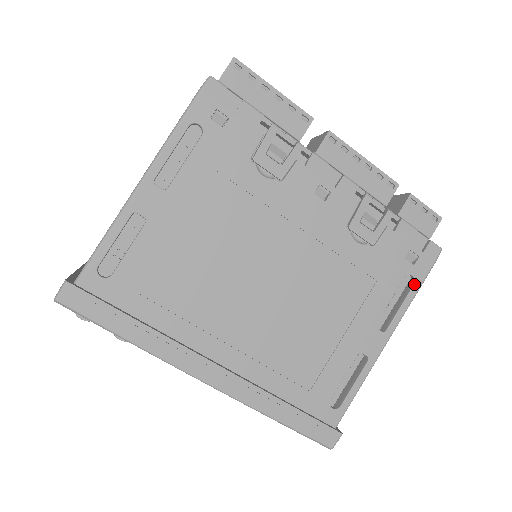
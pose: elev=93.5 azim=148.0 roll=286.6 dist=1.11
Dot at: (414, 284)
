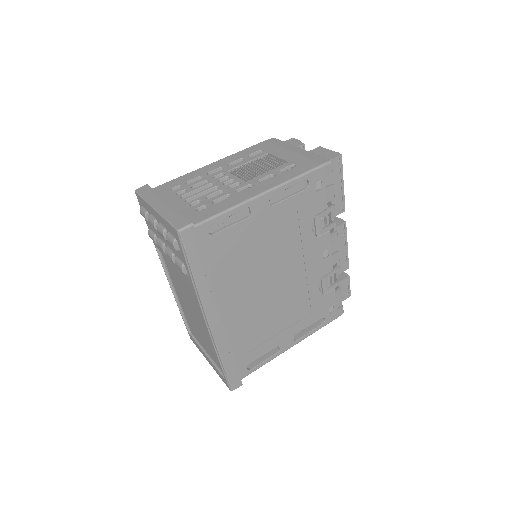
Dot at: (323, 324)
